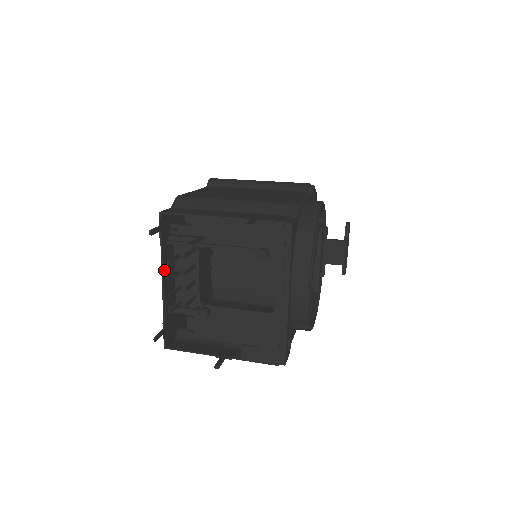
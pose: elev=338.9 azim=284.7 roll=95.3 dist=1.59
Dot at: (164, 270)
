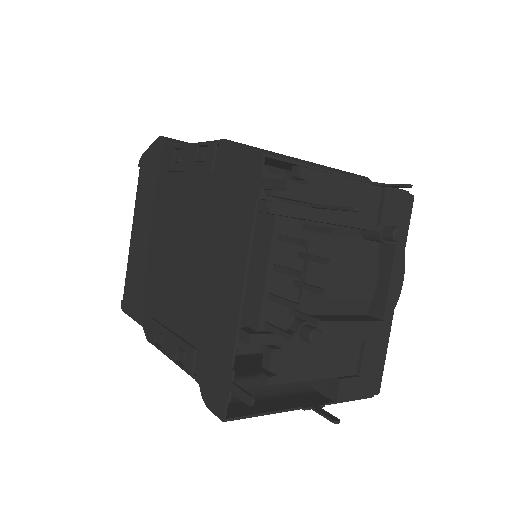
Dot at: (244, 265)
